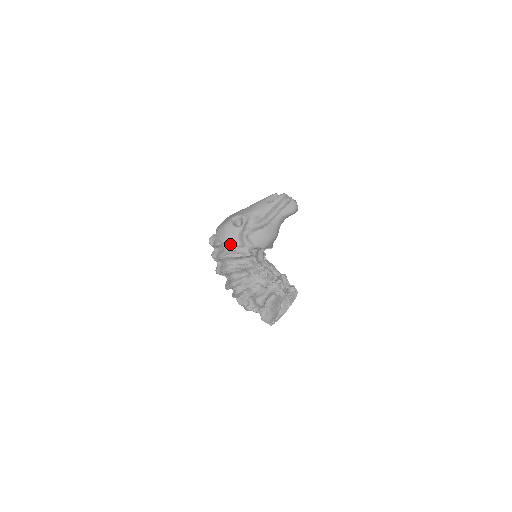
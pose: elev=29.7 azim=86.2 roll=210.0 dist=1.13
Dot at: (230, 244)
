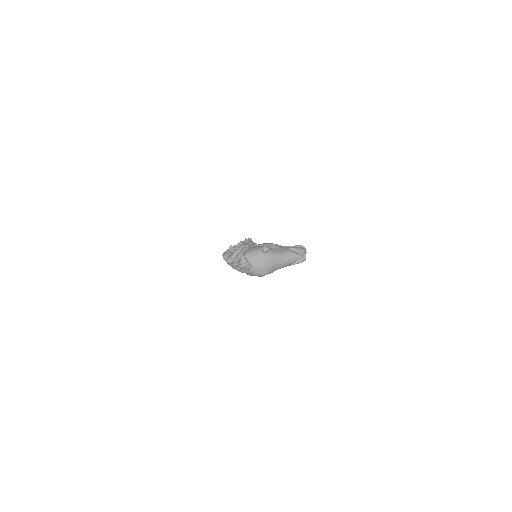
Dot at: occluded
